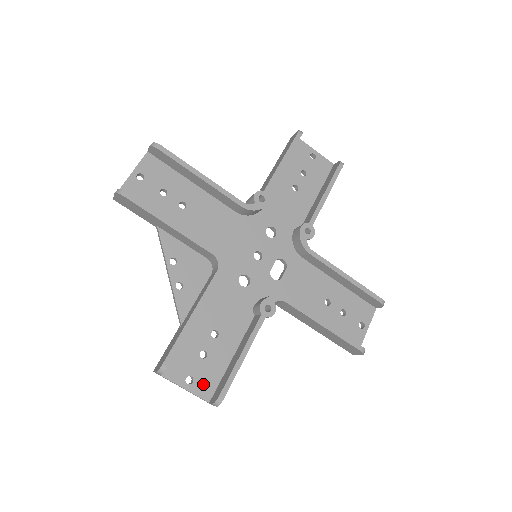
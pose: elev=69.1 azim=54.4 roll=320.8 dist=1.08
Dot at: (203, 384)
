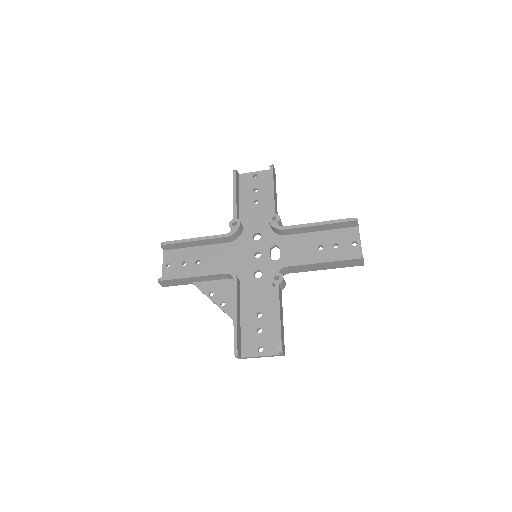
Dot at: (270, 347)
